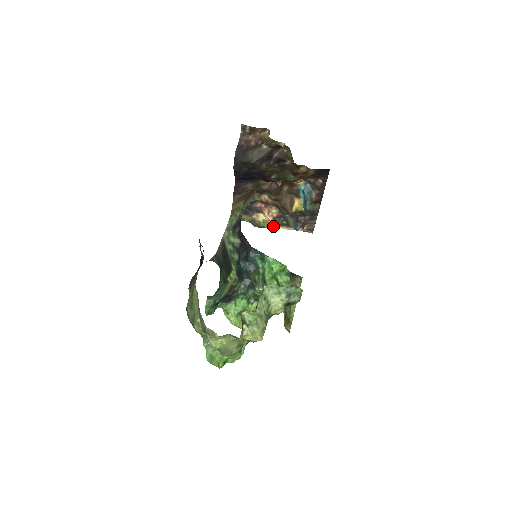
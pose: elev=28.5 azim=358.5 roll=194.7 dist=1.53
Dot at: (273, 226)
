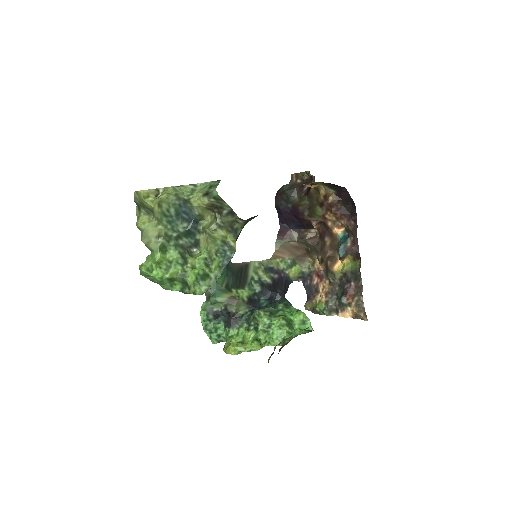
Dot at: (327, 307)
